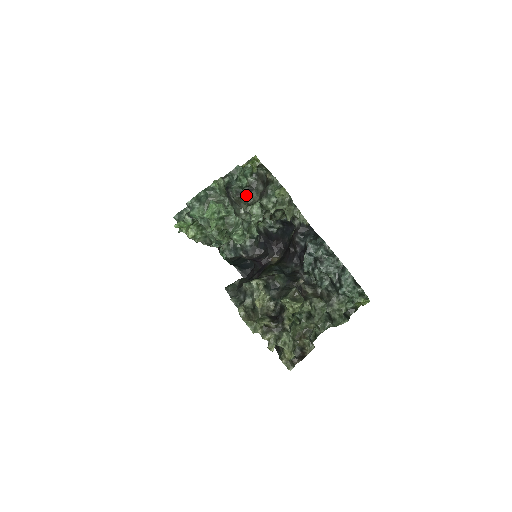
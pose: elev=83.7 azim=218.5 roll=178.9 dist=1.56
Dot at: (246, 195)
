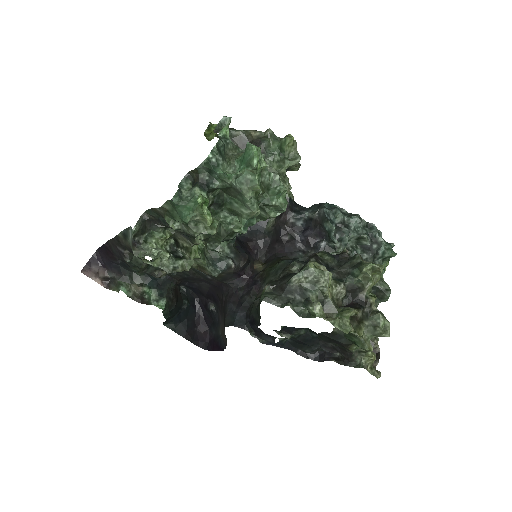
Dot at: occluded
